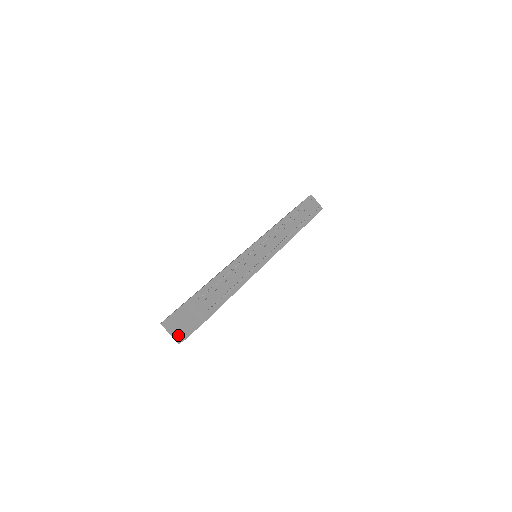
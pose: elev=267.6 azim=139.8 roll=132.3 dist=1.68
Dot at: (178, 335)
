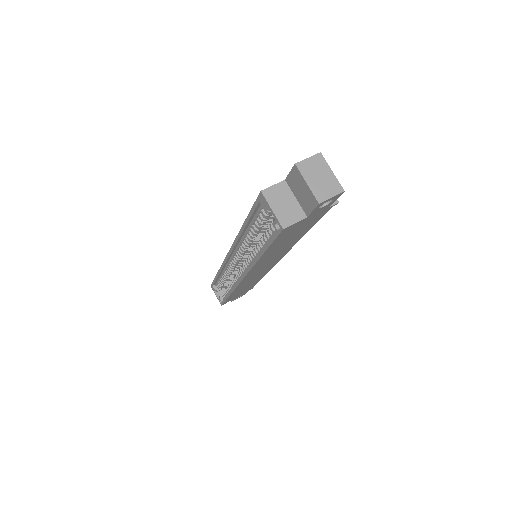
Dot at: (327, 185)
